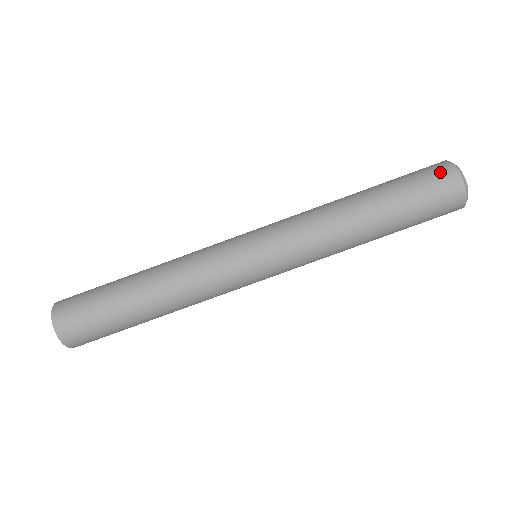
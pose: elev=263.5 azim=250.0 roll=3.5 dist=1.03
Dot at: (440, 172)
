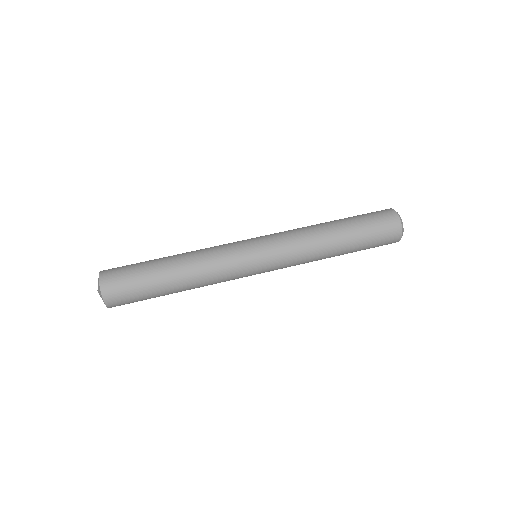
Dot at: (390, 221)
